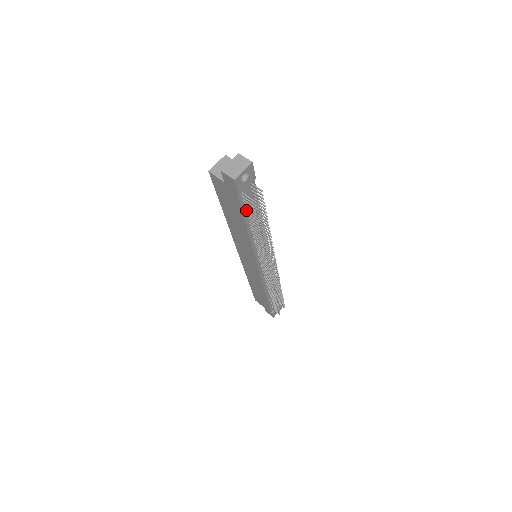
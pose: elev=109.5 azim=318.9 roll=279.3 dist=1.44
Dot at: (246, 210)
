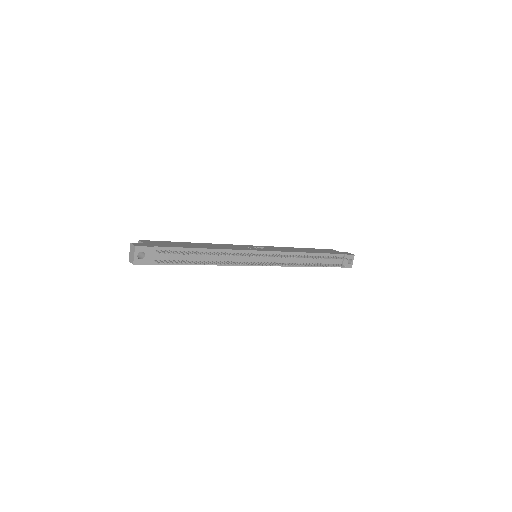
Dot at: (177, 261)
